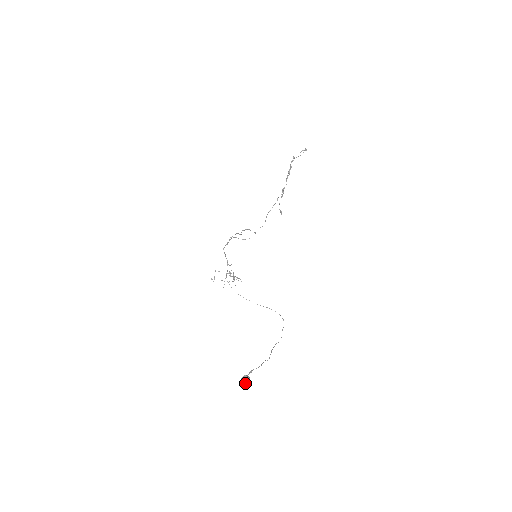
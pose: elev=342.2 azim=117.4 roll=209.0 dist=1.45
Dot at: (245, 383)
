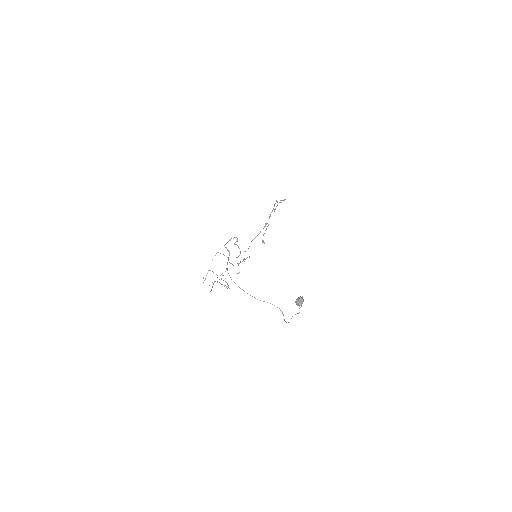
Dot at: (301, 302)
